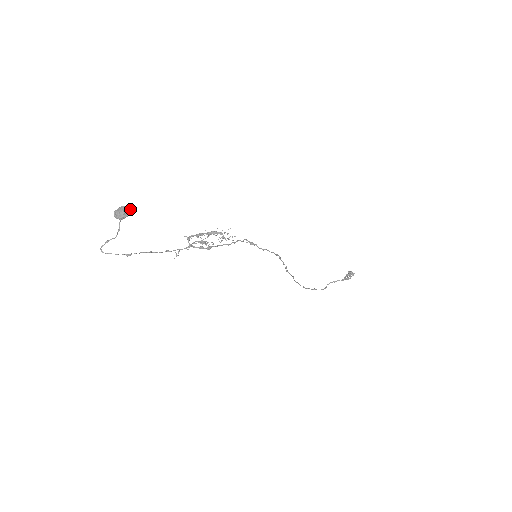
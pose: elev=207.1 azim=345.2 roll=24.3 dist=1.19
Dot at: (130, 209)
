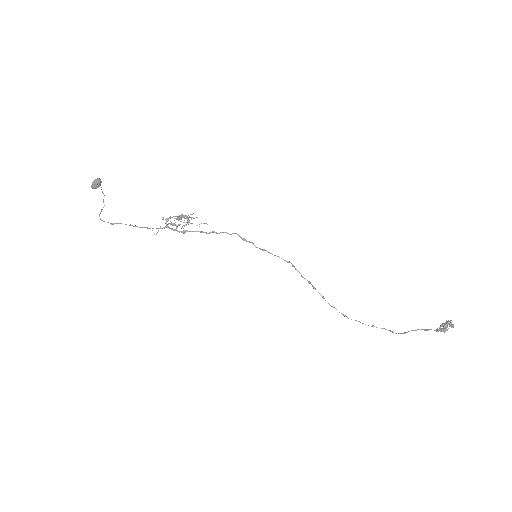
Dot at: (98, 181)
